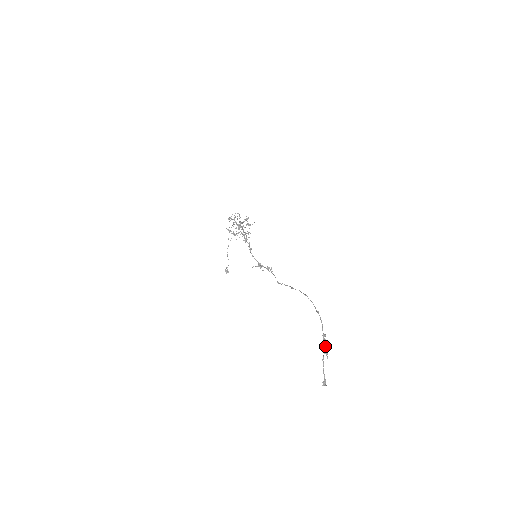
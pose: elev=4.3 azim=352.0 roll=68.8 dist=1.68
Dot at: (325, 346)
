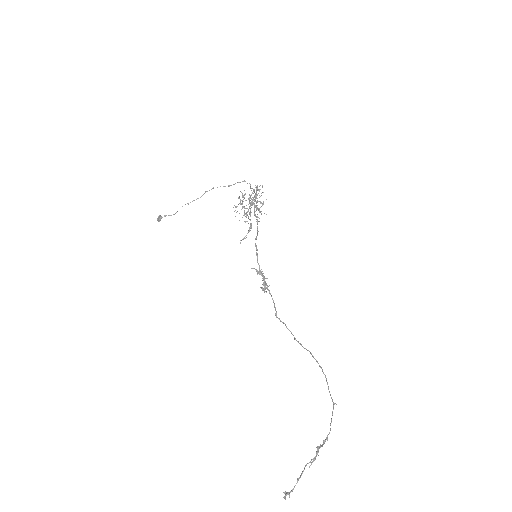
Dot at: (318, 450)
